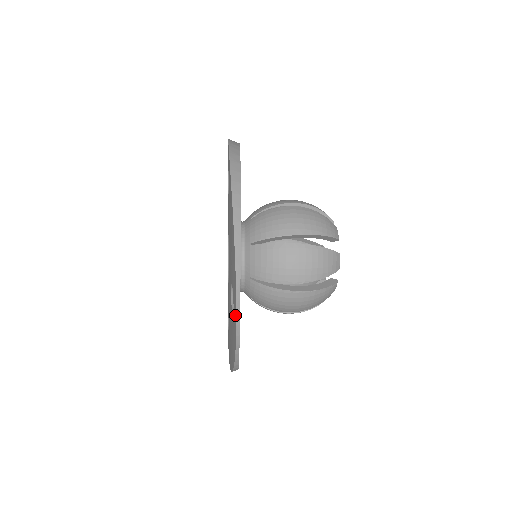
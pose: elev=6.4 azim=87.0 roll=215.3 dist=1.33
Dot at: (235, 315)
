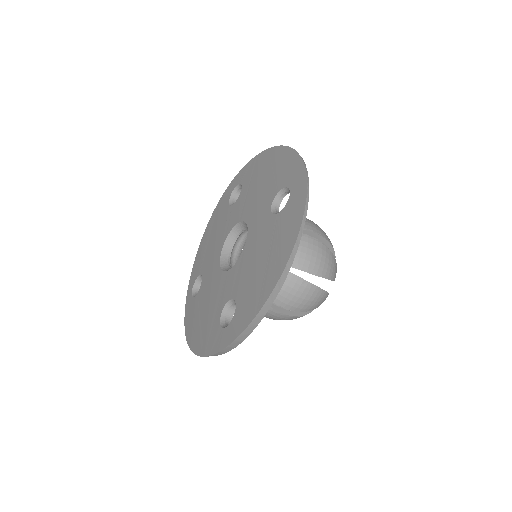
Dot at: (301, 178)
